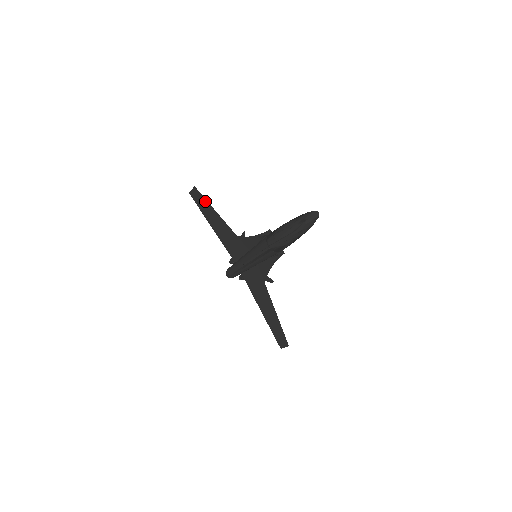
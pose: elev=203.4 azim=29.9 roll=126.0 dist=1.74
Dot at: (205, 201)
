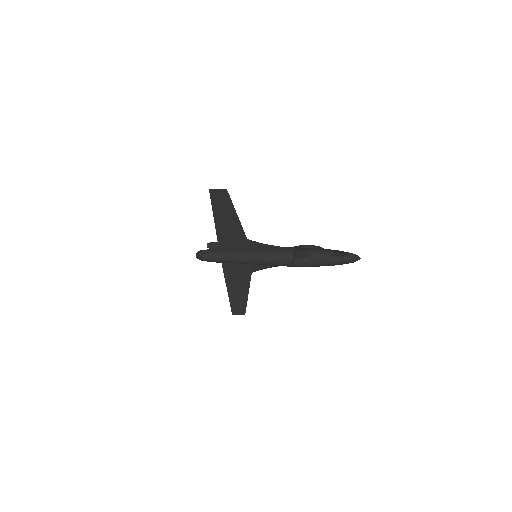
Dot at: (230, 205)
